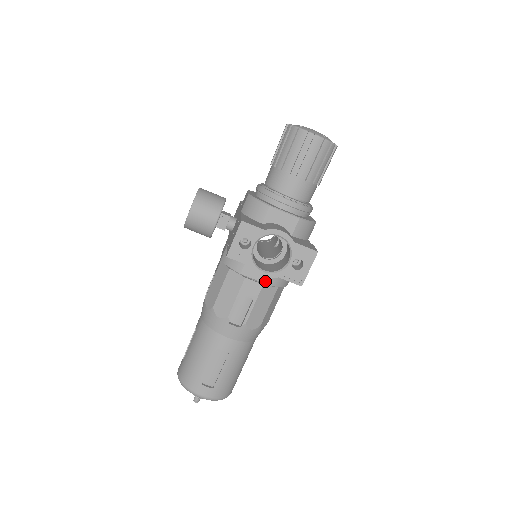
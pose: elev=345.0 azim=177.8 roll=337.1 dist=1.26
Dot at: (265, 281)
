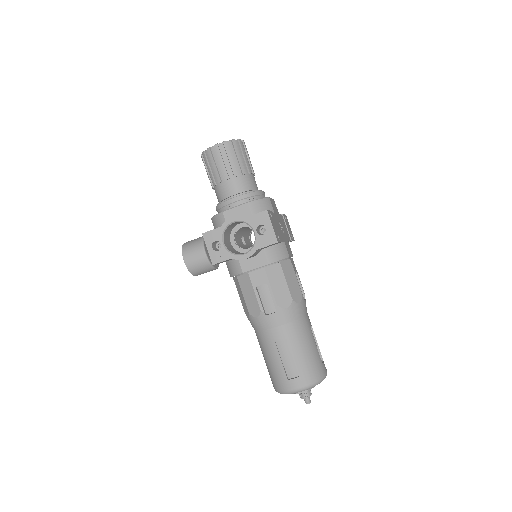
Dot at: (263, 264)
